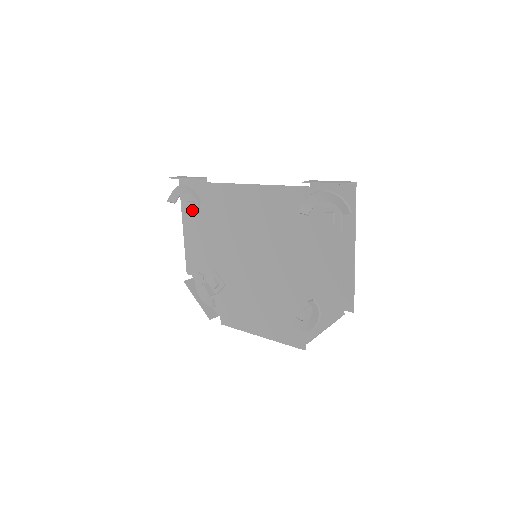
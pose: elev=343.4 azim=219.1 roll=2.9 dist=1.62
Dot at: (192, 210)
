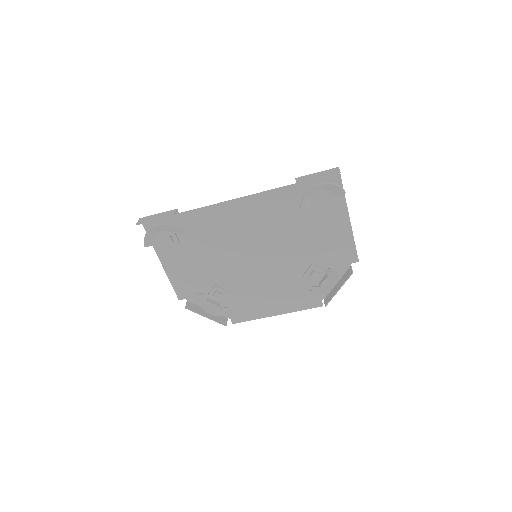
Dot at: (170, 244)
